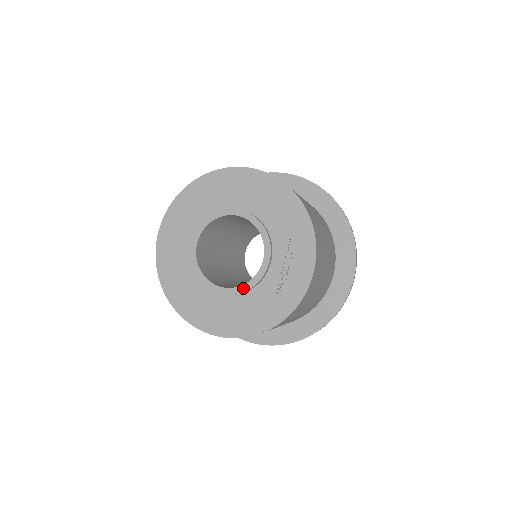
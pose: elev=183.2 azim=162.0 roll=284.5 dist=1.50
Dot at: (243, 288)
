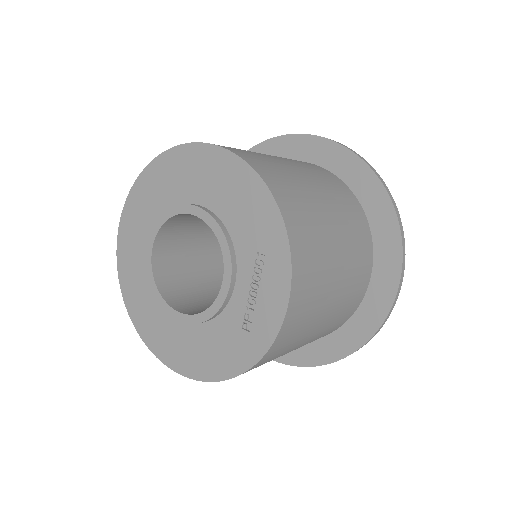
Dot at: (201, 317)
